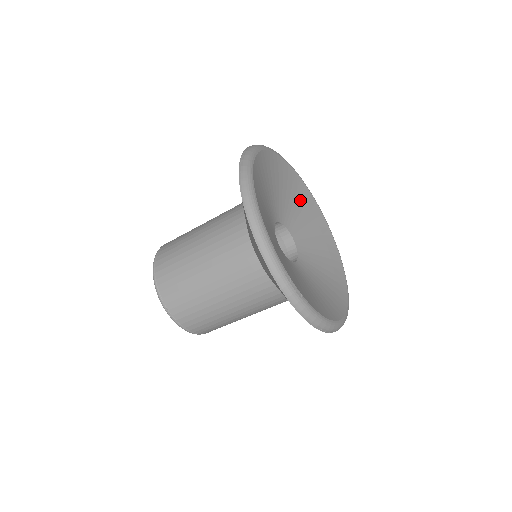
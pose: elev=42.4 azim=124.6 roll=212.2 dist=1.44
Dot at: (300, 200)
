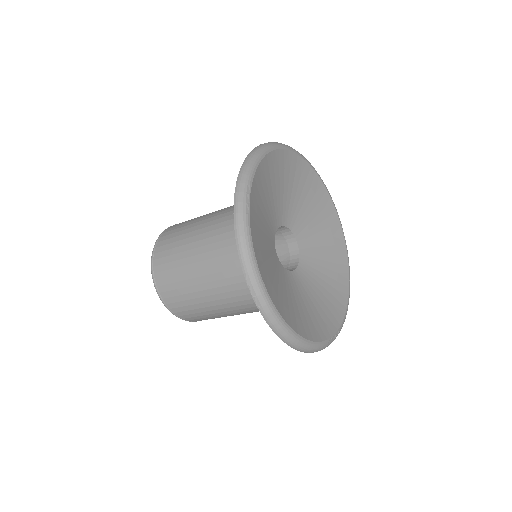
Dot at: (275, 178)
